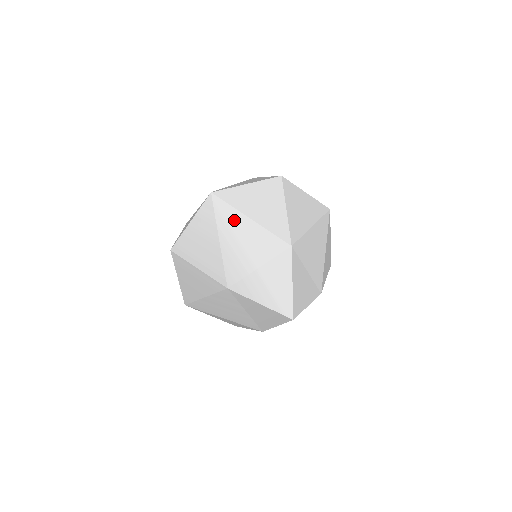
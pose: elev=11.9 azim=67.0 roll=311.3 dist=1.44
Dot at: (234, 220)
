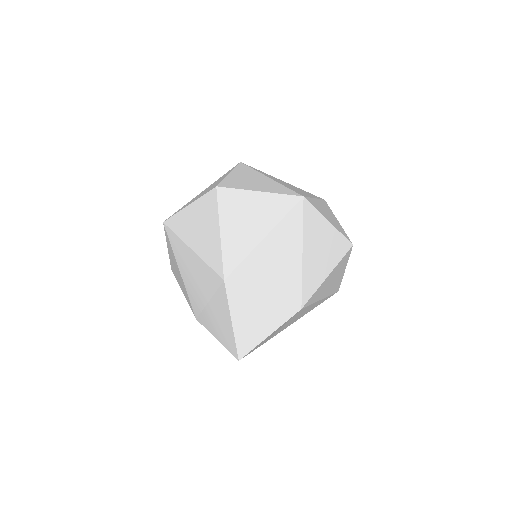
Dot at: (182, 251)
